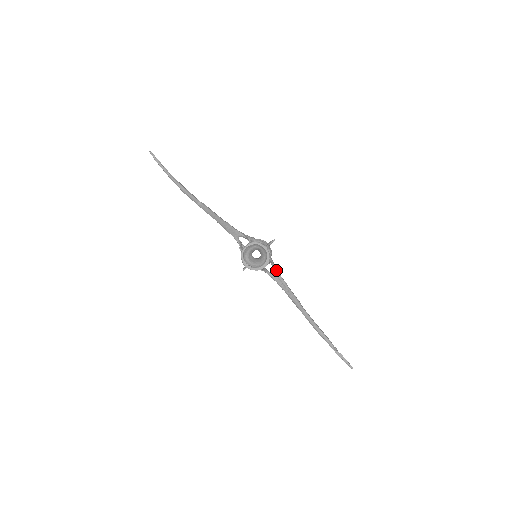
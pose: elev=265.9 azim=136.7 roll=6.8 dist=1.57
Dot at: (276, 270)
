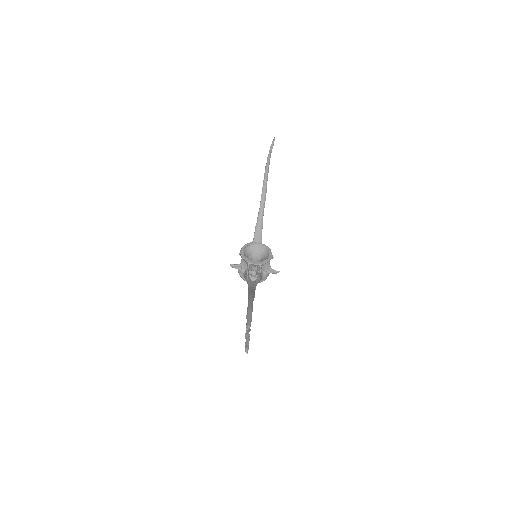
Dot at: (258, 280)
